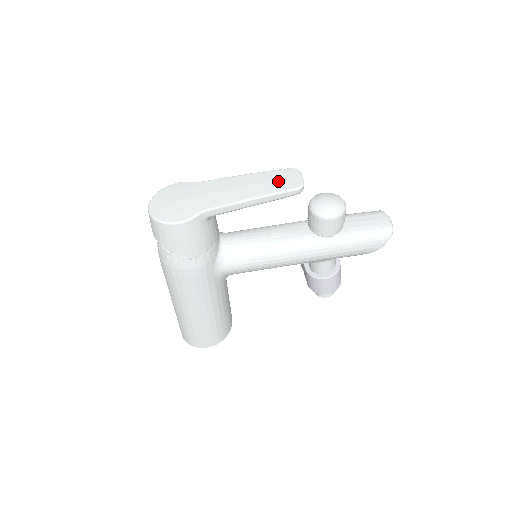
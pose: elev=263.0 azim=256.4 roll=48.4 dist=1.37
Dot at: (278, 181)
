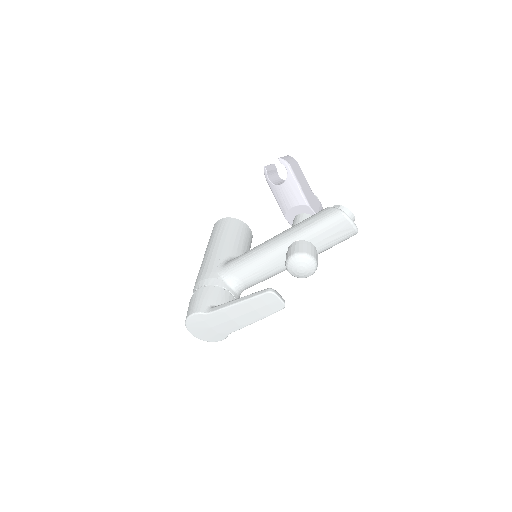
Dot at: (265, 307)
